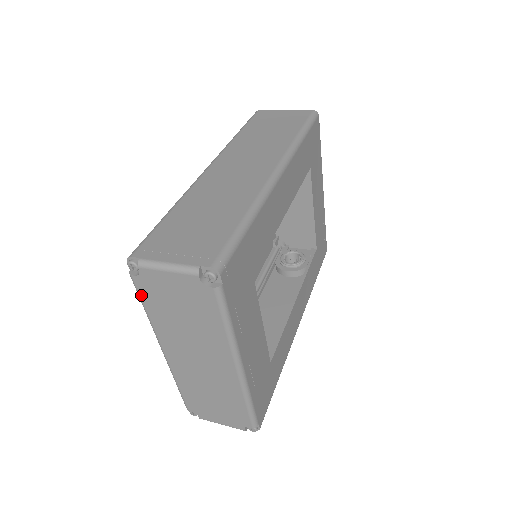
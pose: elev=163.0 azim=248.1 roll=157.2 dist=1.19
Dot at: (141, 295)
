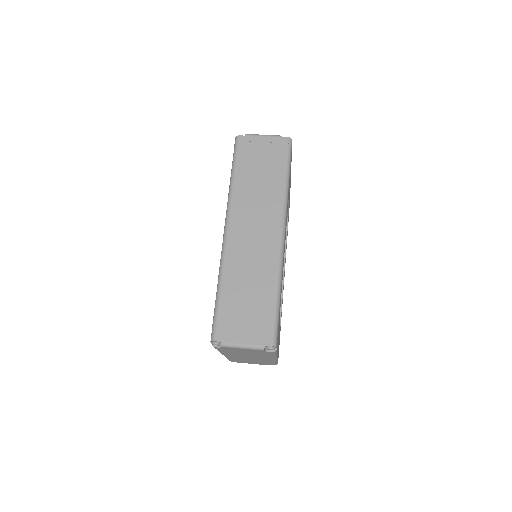
Dot at: (218, 349)
